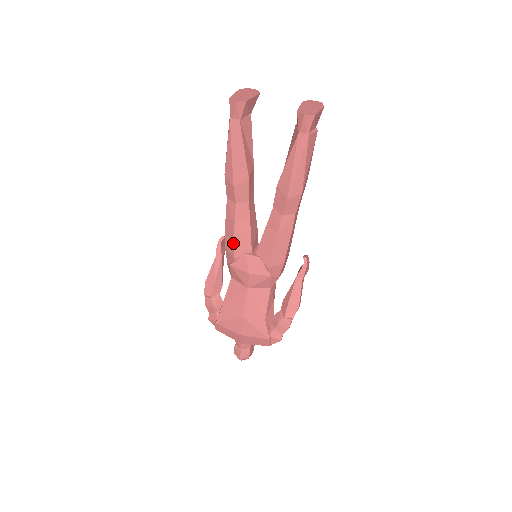
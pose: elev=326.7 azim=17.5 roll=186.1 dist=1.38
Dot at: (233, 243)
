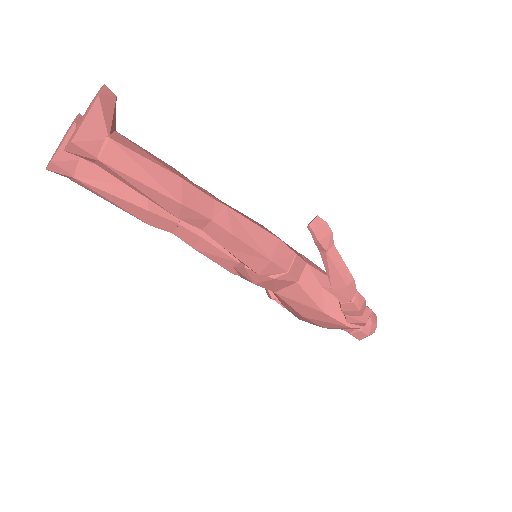
Dot at: occluded
